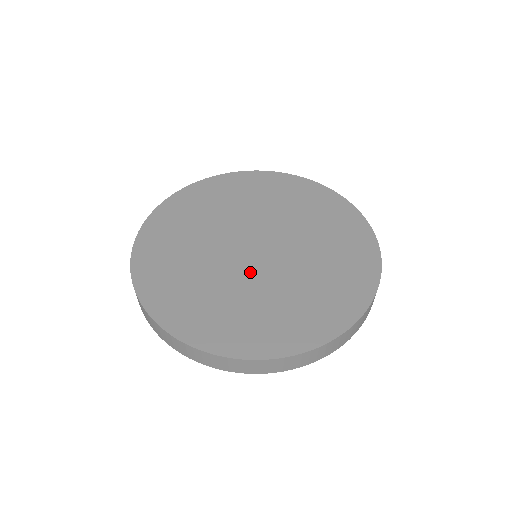
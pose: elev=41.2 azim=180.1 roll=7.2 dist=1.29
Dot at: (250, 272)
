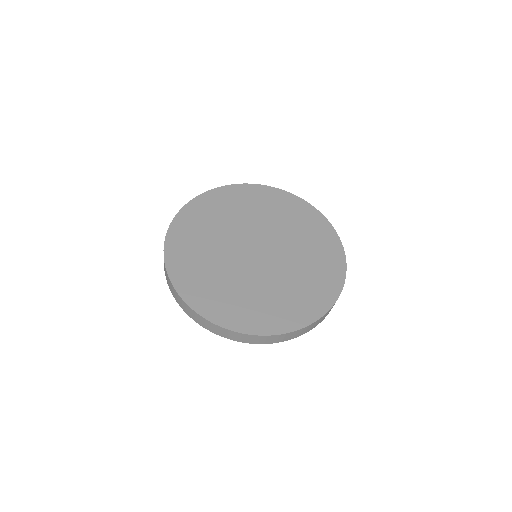
Dot at: (238, 260)
